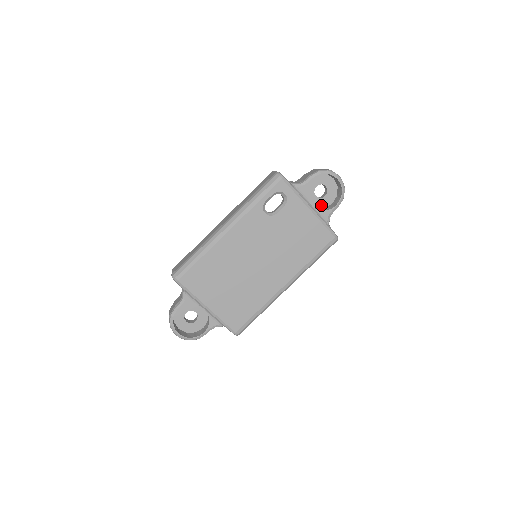
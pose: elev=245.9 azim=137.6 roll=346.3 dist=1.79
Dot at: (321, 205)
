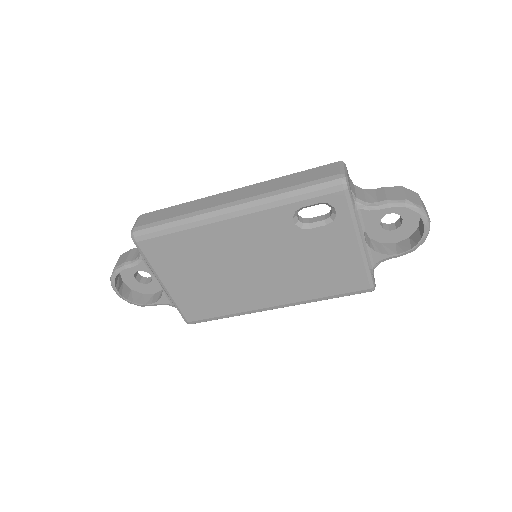
Dot at: (380, 238)
